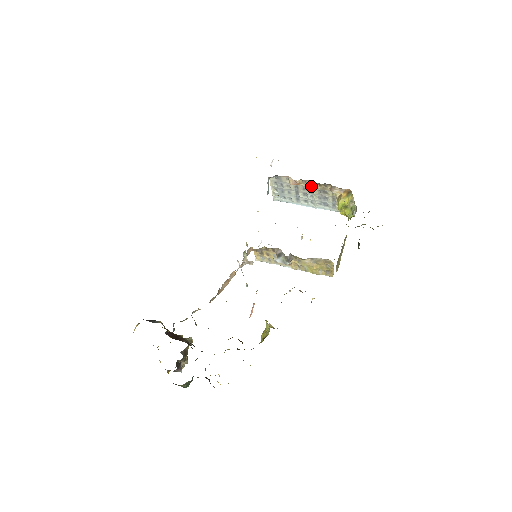
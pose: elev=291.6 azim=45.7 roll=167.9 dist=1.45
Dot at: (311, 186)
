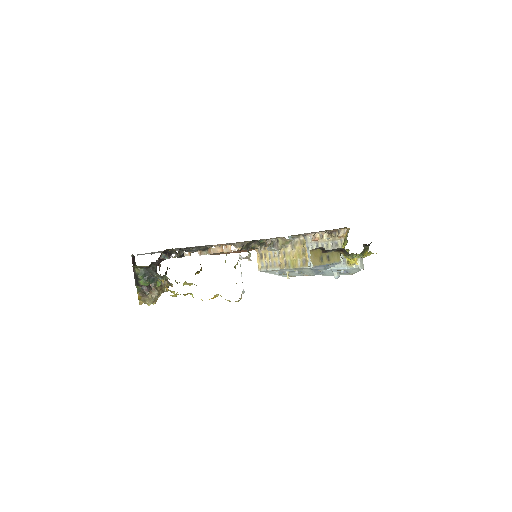
Dot at: (324, 236)
